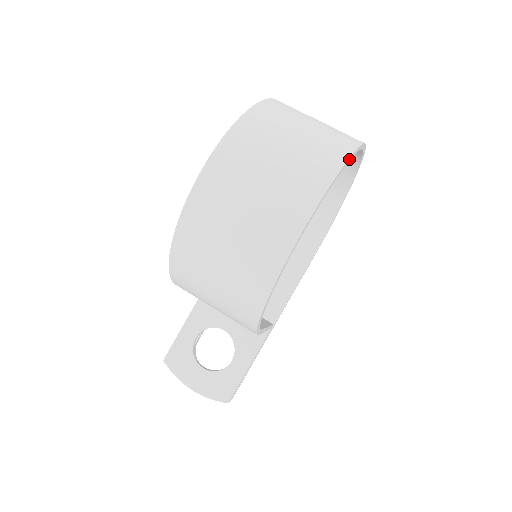
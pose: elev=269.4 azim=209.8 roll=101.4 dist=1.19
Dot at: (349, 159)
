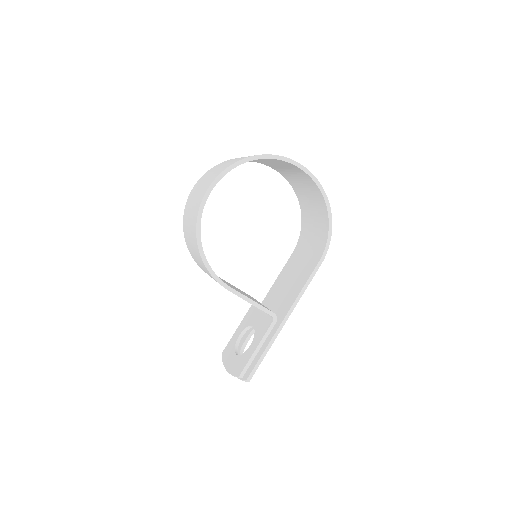
Dot at: (252, 158)
